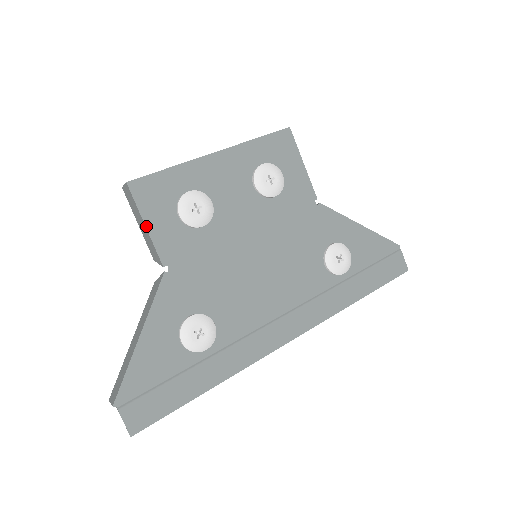
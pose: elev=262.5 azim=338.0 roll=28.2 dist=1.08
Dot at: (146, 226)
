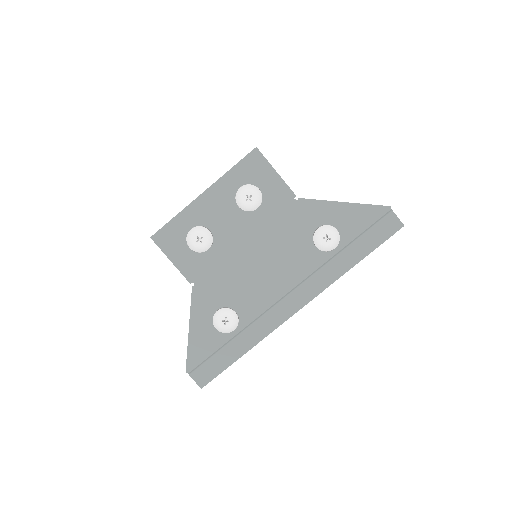
Dot at: (171, 261)
